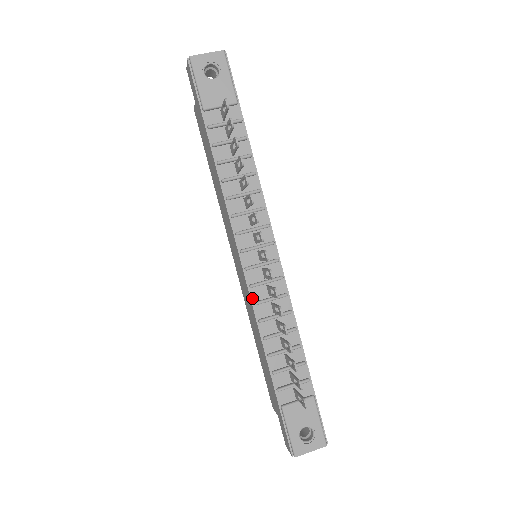
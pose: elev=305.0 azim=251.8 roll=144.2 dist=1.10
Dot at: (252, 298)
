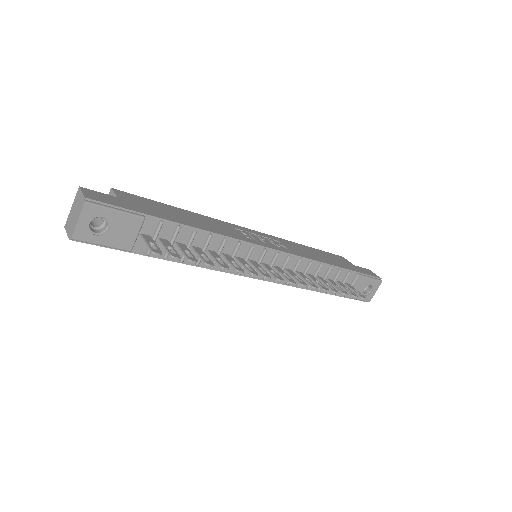
Dot at: (282, 283)
